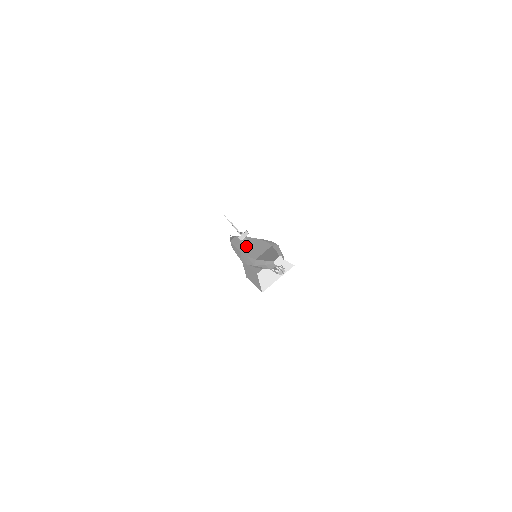
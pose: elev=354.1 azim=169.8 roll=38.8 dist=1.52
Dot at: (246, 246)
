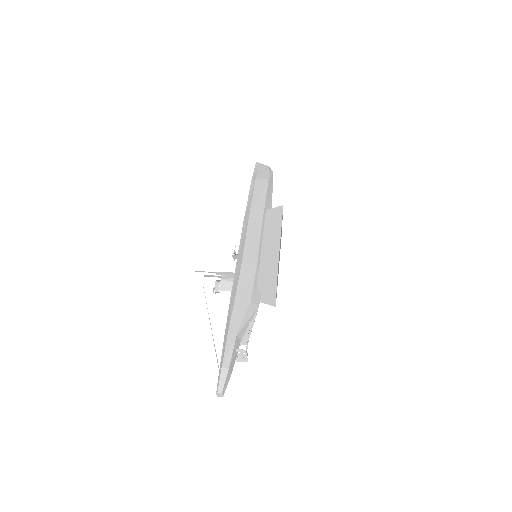
Dot at: occluded
